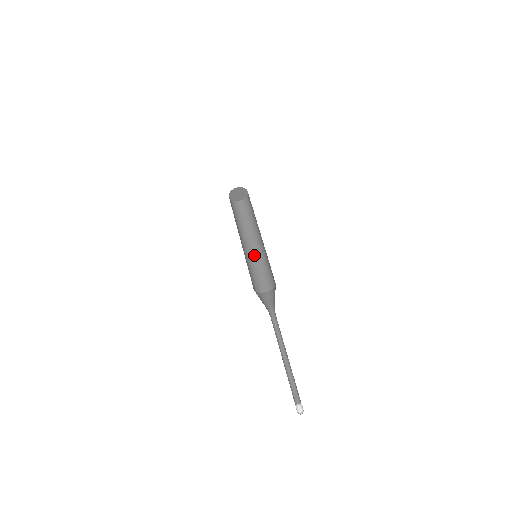
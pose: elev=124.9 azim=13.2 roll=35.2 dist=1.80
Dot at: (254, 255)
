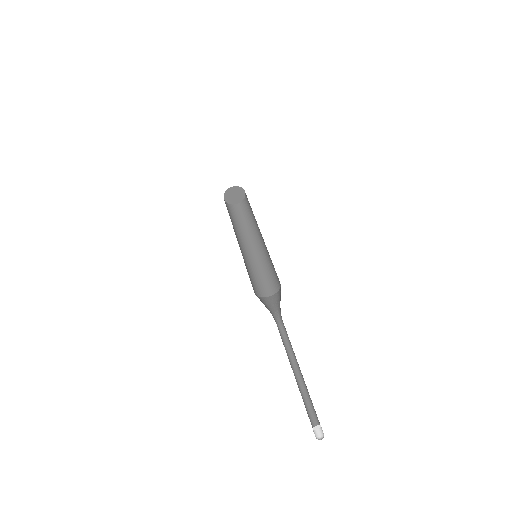
Dot at: (247, 257)
